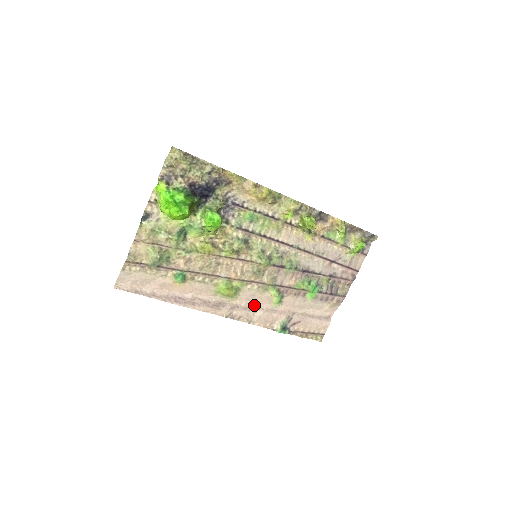
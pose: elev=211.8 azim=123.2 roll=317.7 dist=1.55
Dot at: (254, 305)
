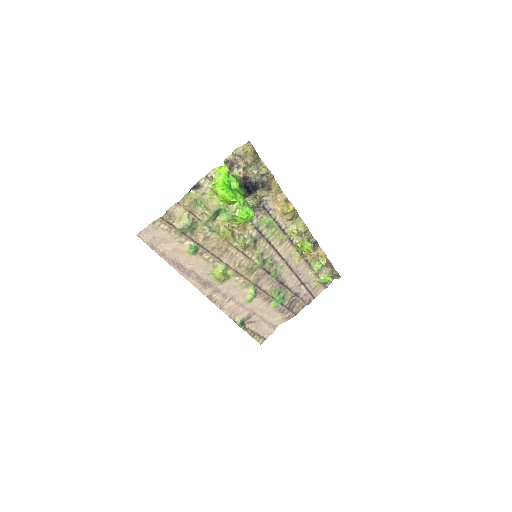
Dot at: (231, 295)
